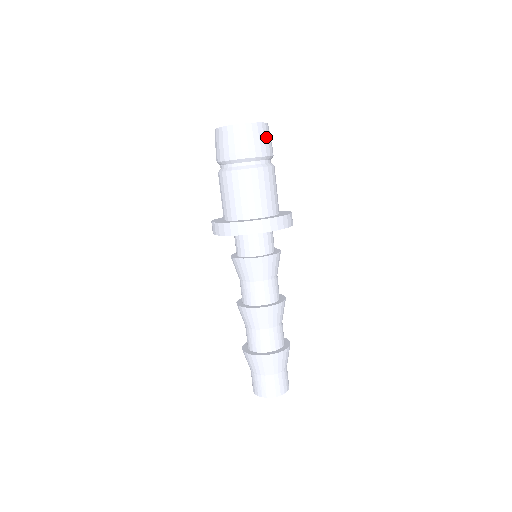
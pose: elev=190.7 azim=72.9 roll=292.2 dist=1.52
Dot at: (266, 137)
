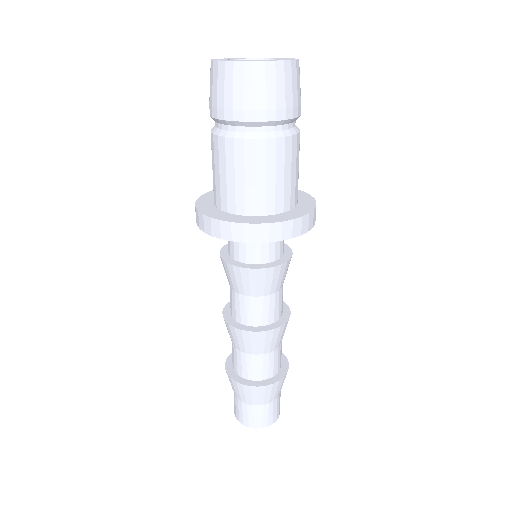
Dot at: occluded
